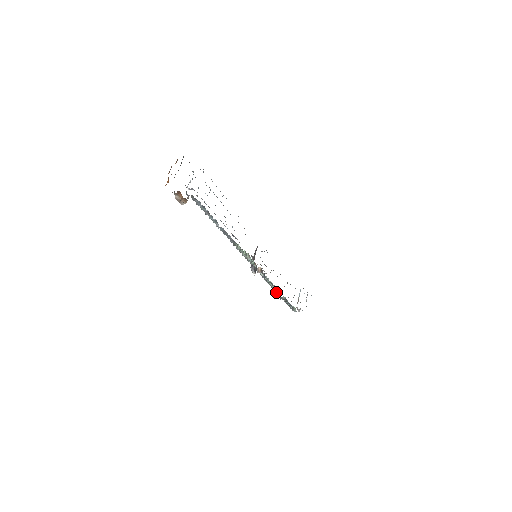
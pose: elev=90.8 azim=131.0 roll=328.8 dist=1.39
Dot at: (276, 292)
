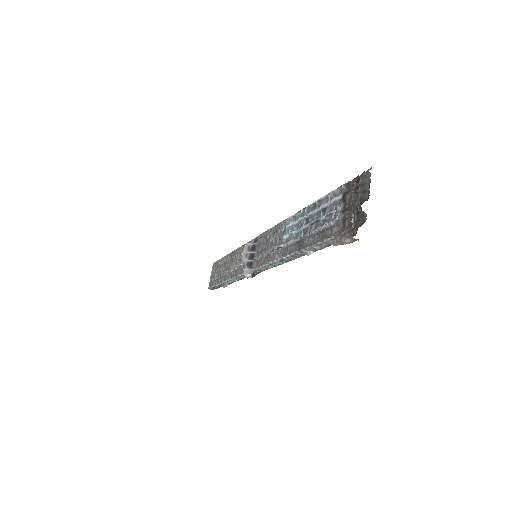
Dot at: (225, 281)
